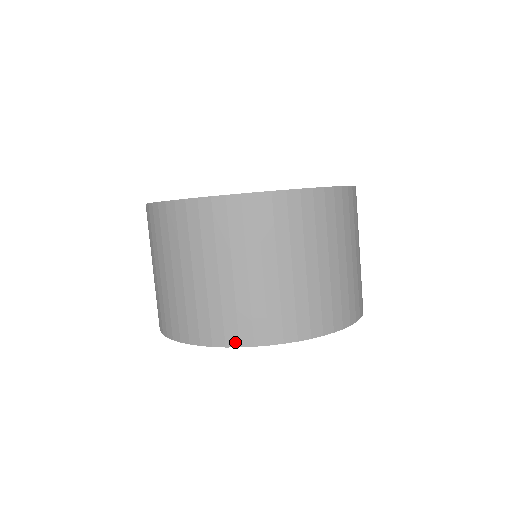
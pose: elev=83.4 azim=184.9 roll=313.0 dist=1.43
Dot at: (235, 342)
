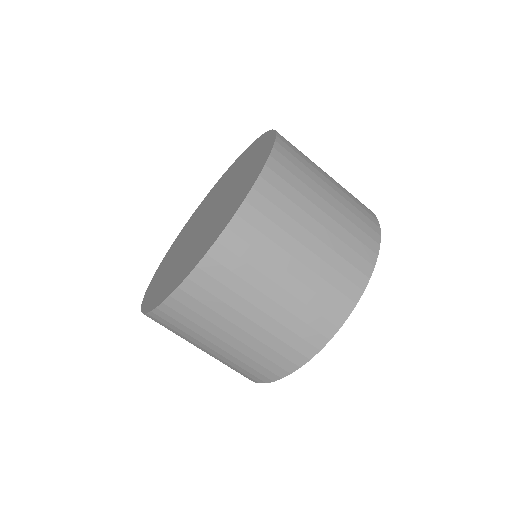
Dot at: (358, 292)
